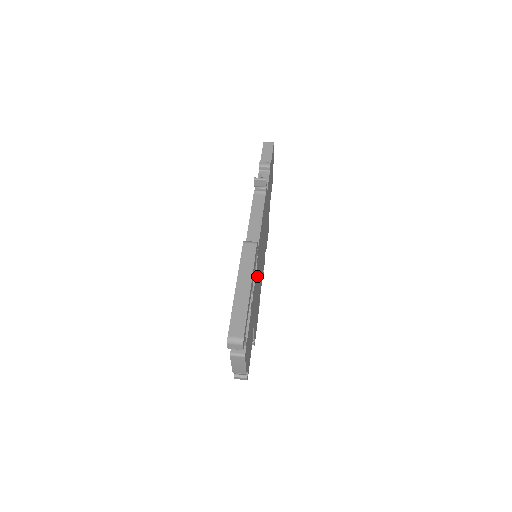
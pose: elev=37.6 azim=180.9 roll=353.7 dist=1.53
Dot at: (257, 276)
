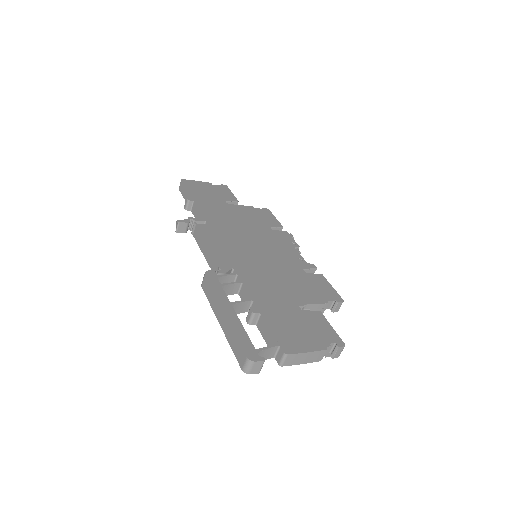
Dot at: (256, 276)
